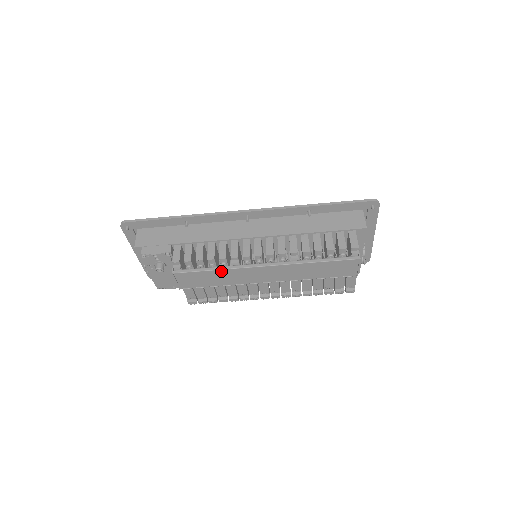
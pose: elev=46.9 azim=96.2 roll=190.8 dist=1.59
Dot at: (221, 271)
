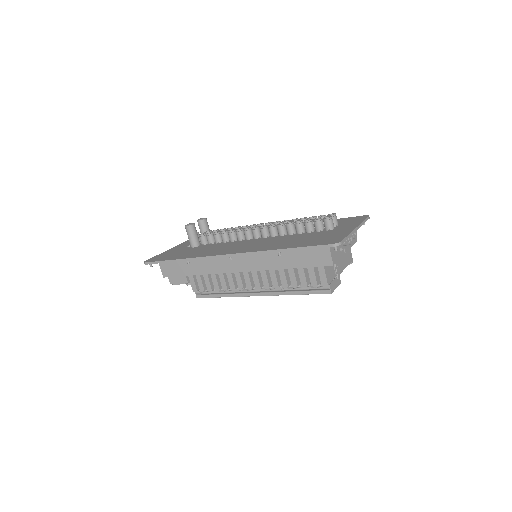
Dot at: (229, 296)
